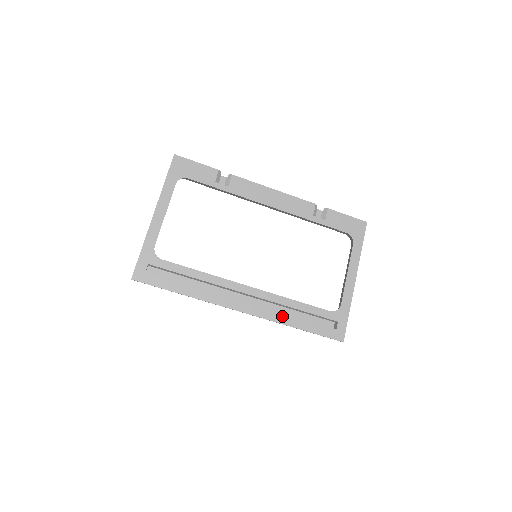
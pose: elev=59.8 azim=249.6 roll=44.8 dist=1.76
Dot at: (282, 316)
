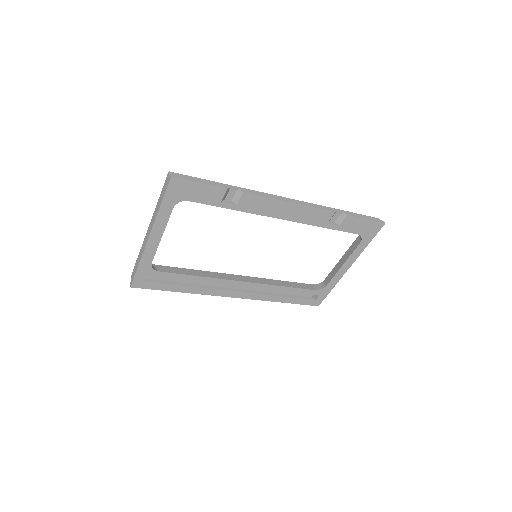
Dot at: (270, 297)
